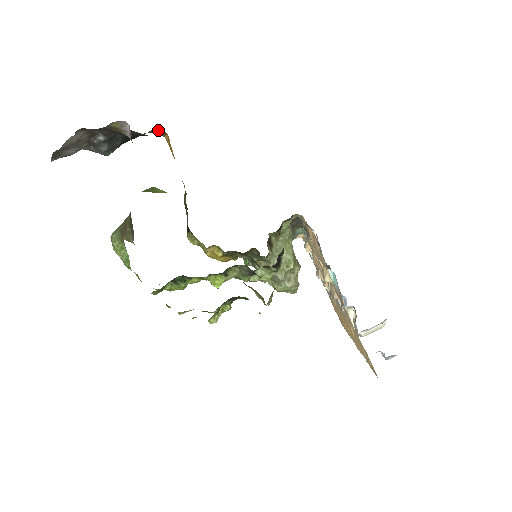
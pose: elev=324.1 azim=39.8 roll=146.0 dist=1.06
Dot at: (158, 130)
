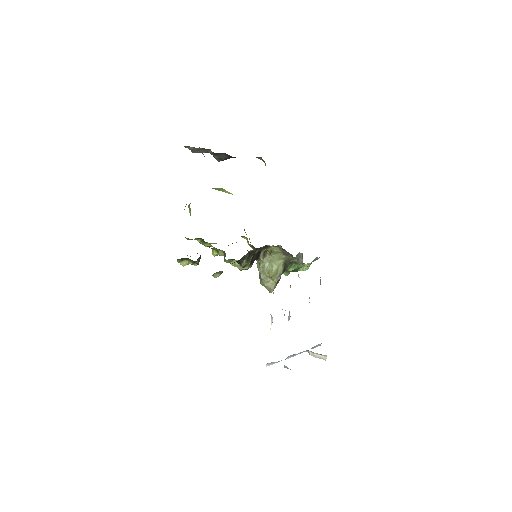
Dot at: (261, 158)
